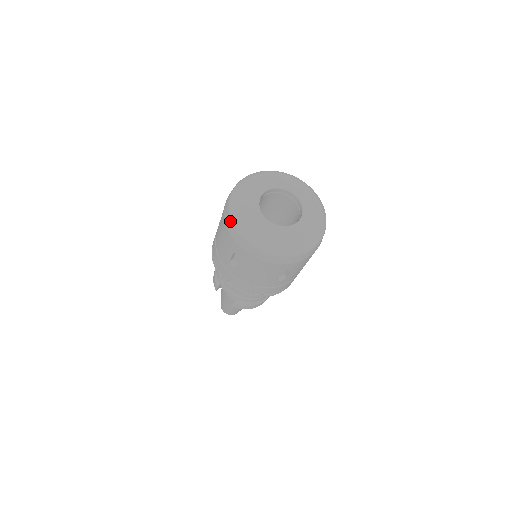
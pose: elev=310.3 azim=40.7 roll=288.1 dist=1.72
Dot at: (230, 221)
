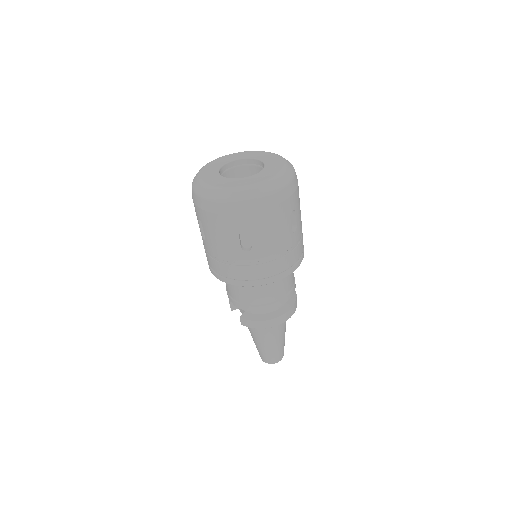
Dot at: occluded
